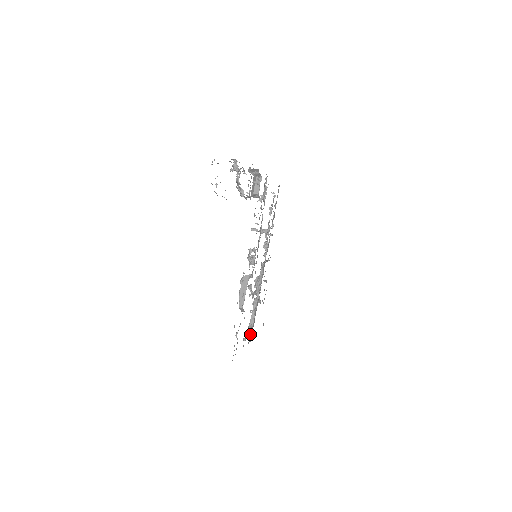
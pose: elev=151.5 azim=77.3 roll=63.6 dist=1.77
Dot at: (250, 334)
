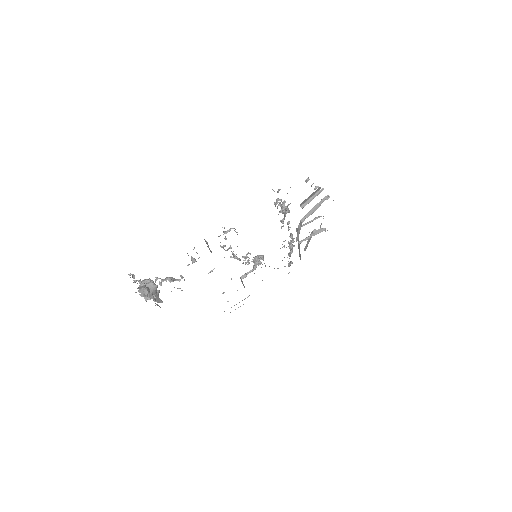
Dot at: occluded
